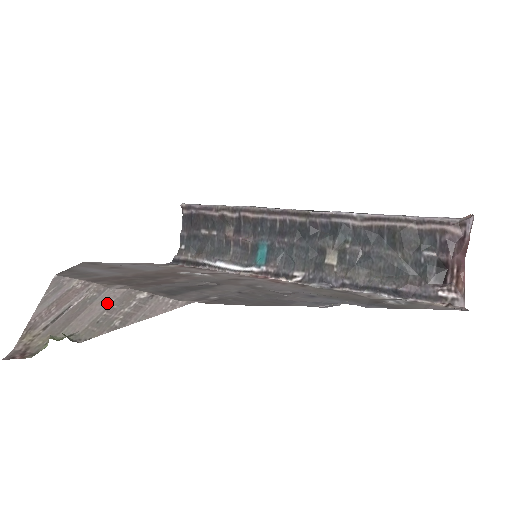
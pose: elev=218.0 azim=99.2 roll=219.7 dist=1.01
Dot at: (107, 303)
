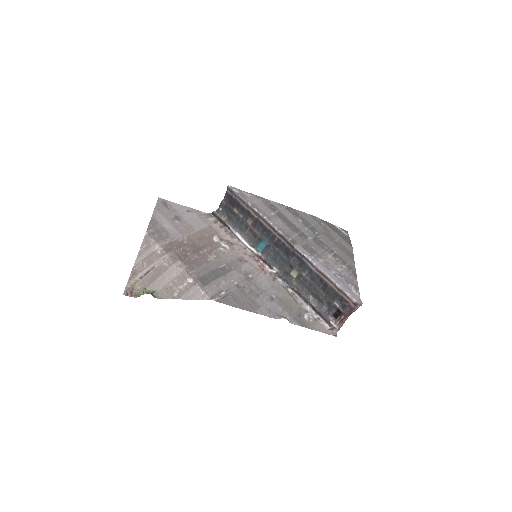
Dot at: (172, 276)
